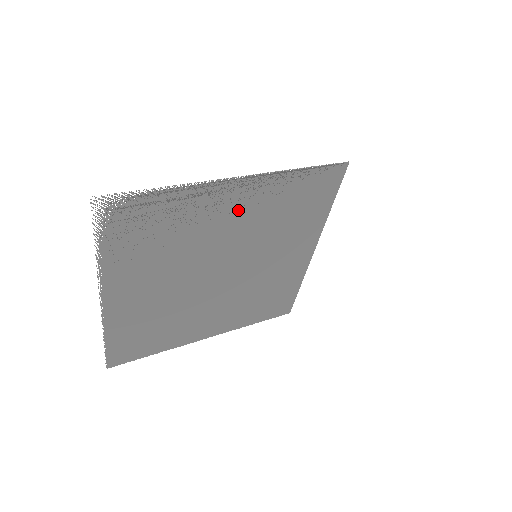
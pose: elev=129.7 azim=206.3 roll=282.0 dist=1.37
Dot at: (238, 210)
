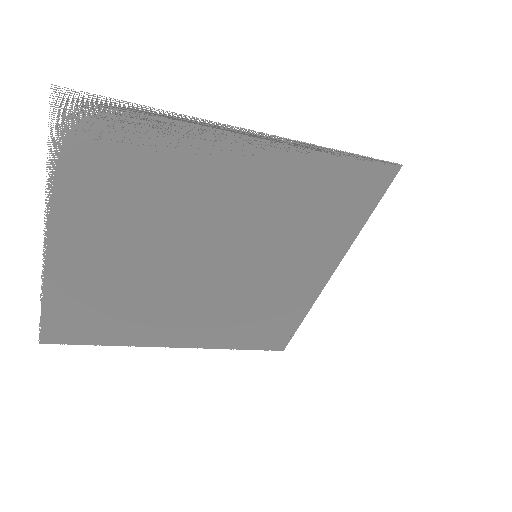
Dot at: (245, 181)
